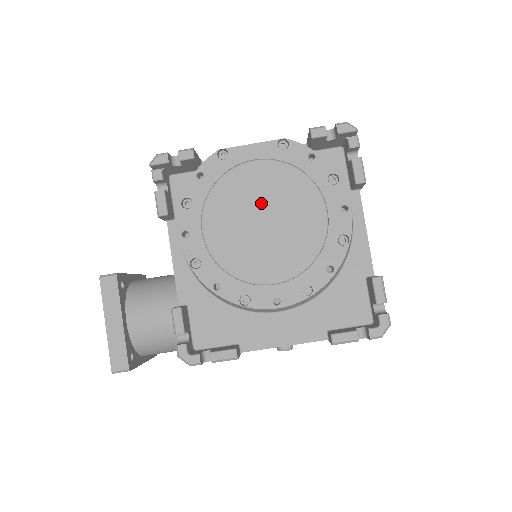
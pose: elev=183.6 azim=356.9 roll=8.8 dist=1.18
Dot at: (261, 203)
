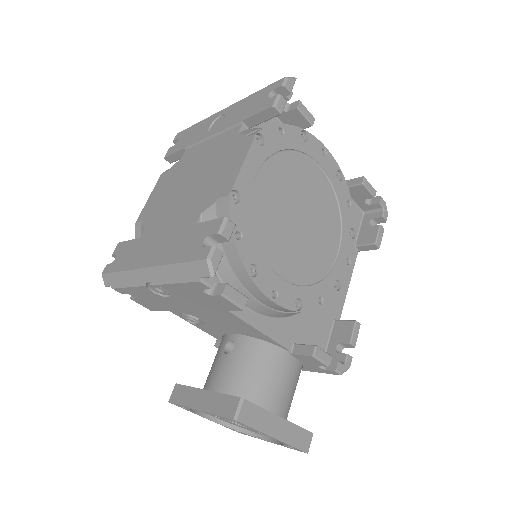
Dot at: (287, 206)
